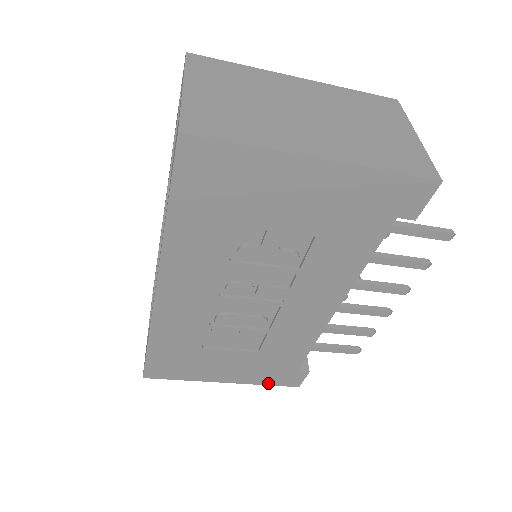
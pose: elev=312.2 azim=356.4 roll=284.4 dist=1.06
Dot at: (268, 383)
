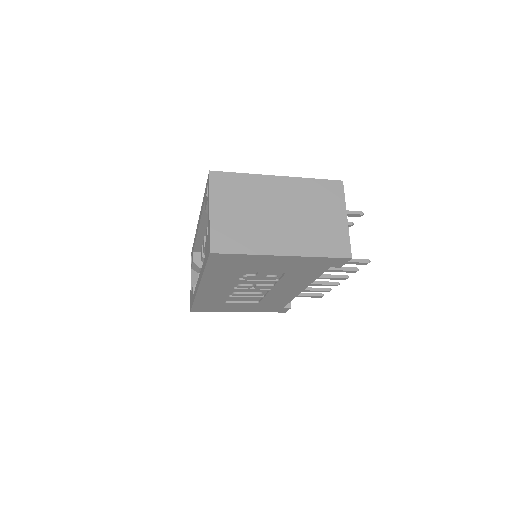
Dot at: occluded
